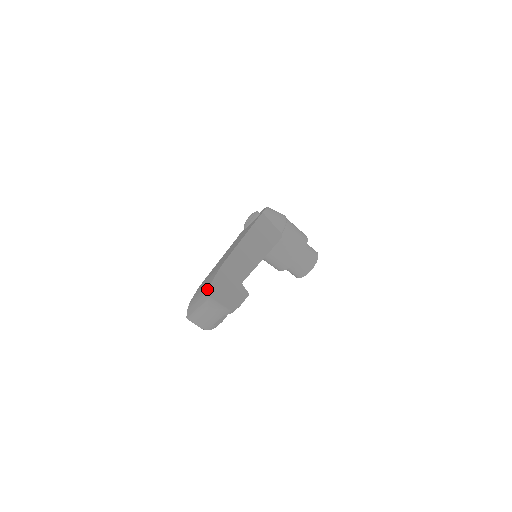
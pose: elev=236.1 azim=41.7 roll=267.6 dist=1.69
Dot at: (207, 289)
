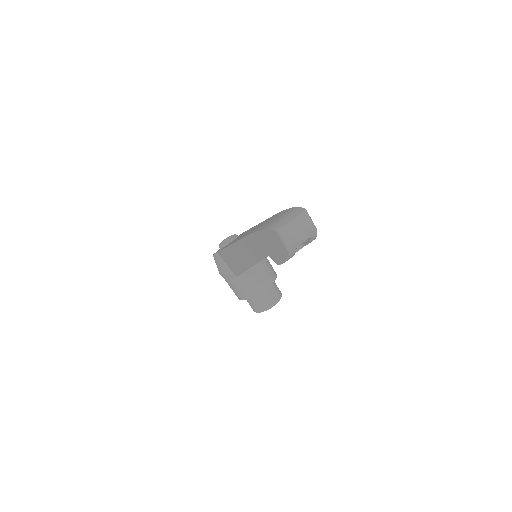
Dot at: (294, 209)
